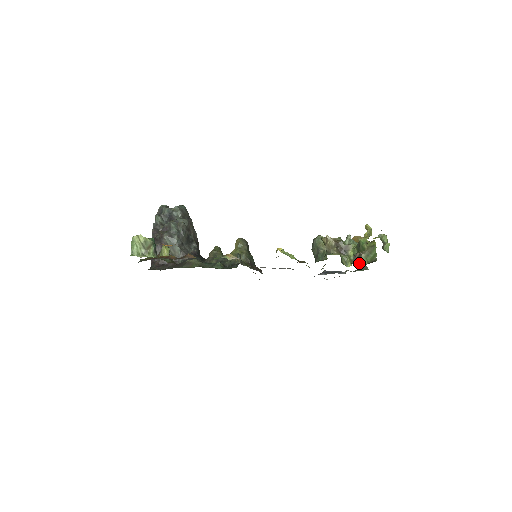
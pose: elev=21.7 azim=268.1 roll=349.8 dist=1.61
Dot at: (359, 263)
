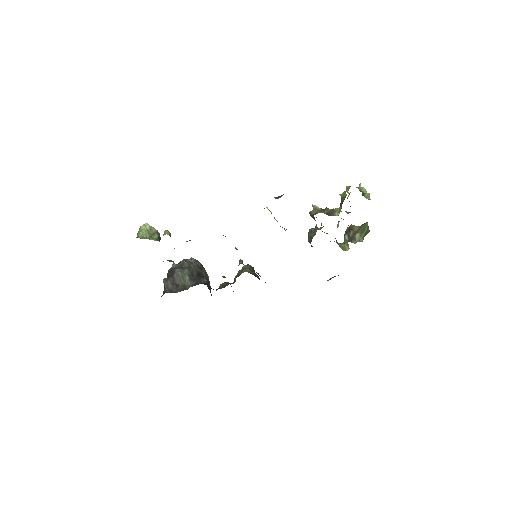
Dot at: (355, 242)
